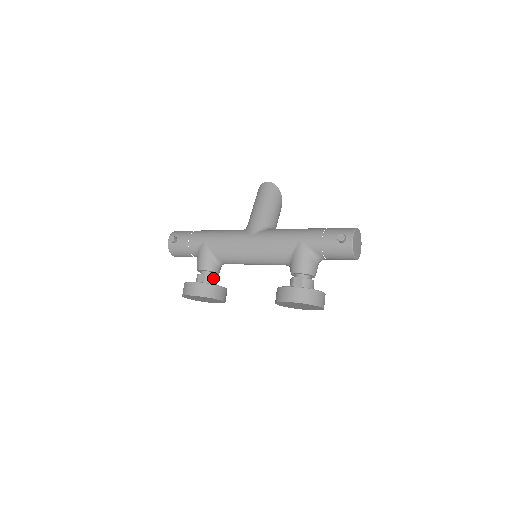
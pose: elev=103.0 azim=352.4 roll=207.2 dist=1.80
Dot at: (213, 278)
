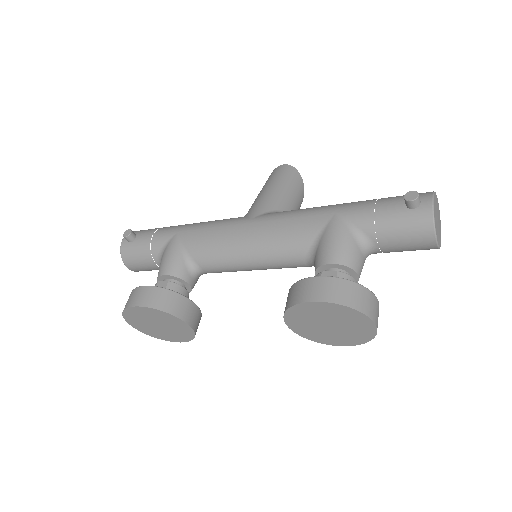
Dot at: (180, 290)
